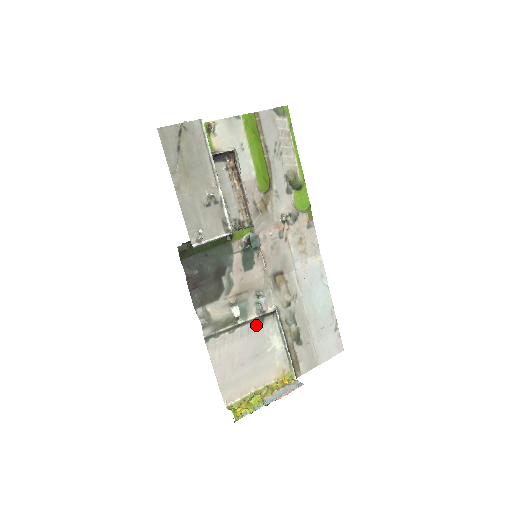
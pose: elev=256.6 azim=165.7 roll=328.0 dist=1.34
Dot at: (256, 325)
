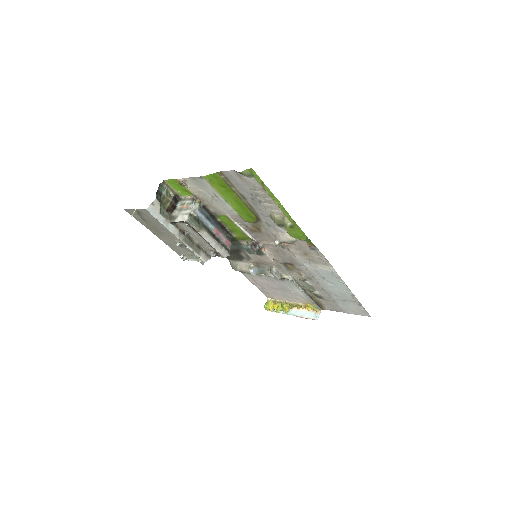
Dot at: occluded
